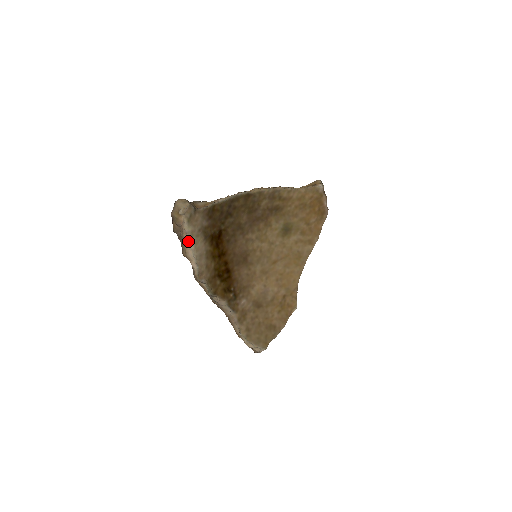
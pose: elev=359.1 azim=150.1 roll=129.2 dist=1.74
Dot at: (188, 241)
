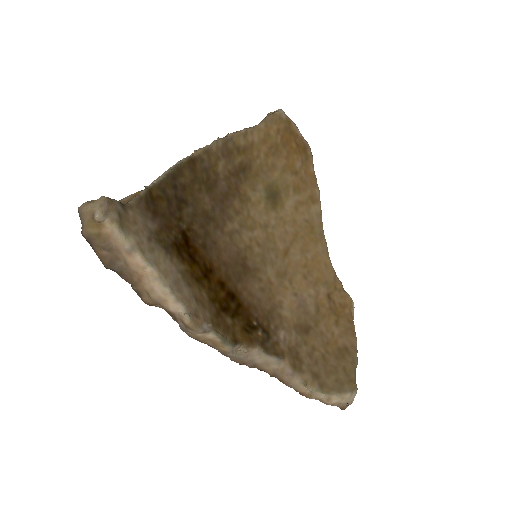
Dot at: (140, 266)
